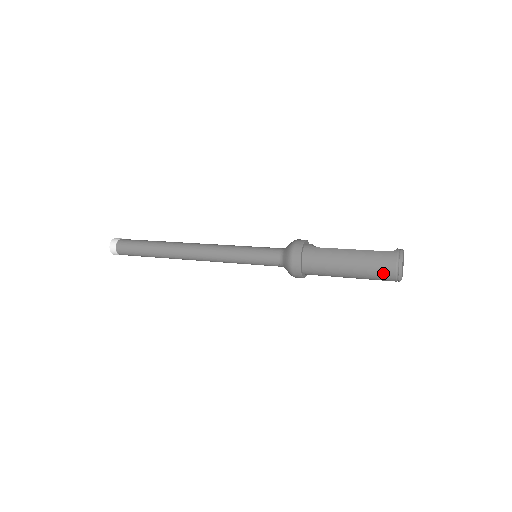
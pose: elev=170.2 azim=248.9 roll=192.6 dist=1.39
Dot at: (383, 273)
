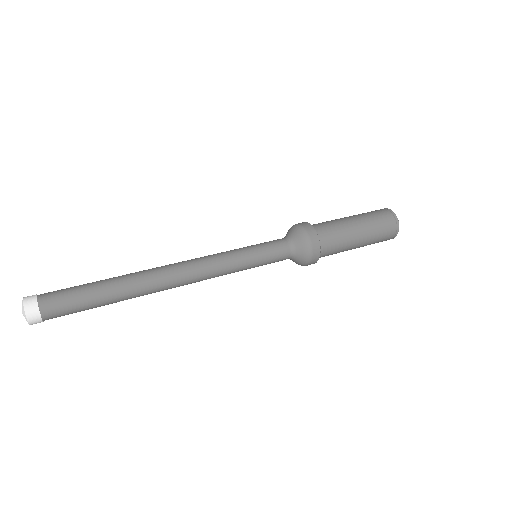
Dot at: (387, 224)
